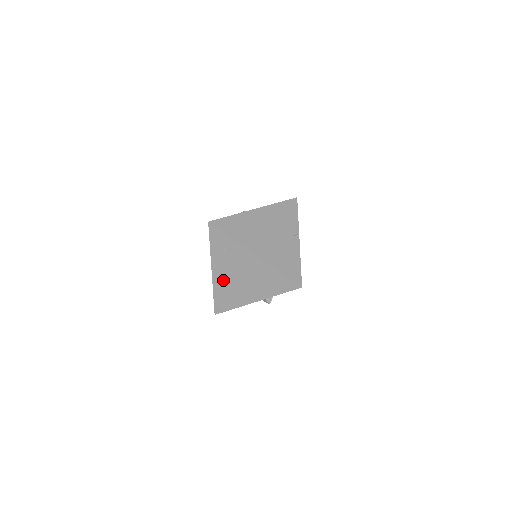
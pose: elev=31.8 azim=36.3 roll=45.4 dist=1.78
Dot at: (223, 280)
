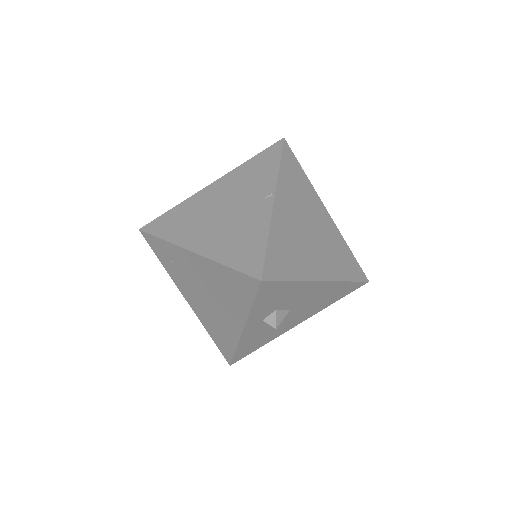
Dot at: (200, 308)
